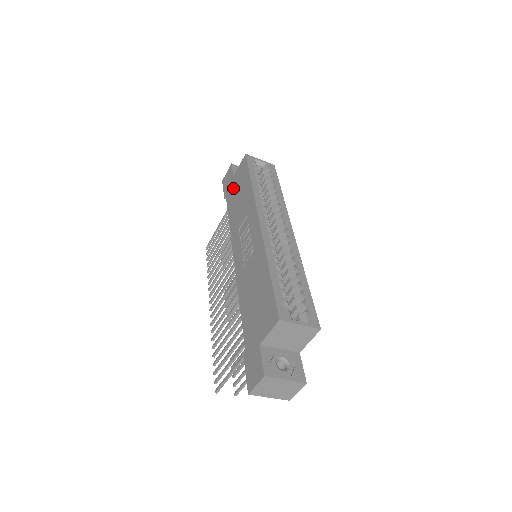
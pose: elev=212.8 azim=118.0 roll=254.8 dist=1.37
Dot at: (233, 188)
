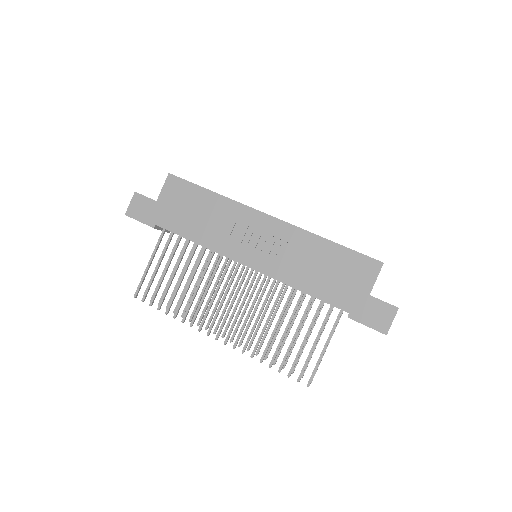
Dot at: (170, 211)
